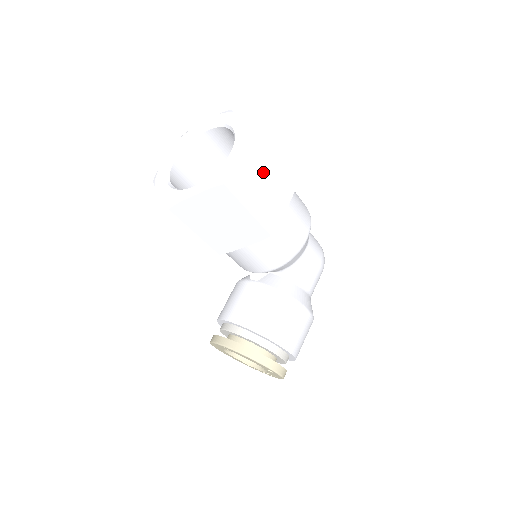
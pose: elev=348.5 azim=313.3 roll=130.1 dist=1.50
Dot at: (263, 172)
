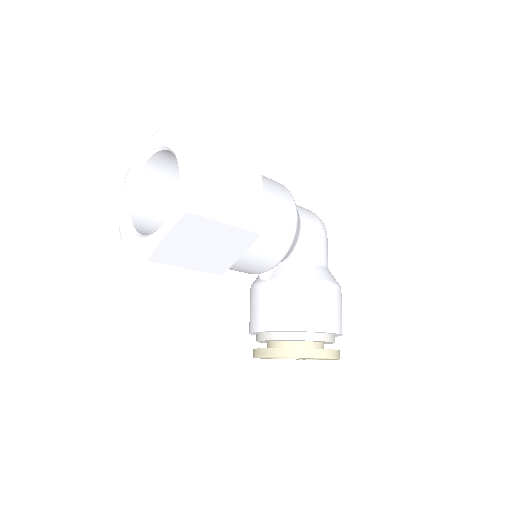
Dot at: (221, 177)
